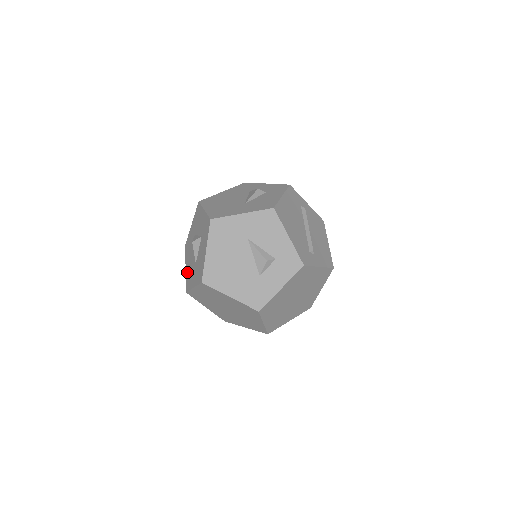
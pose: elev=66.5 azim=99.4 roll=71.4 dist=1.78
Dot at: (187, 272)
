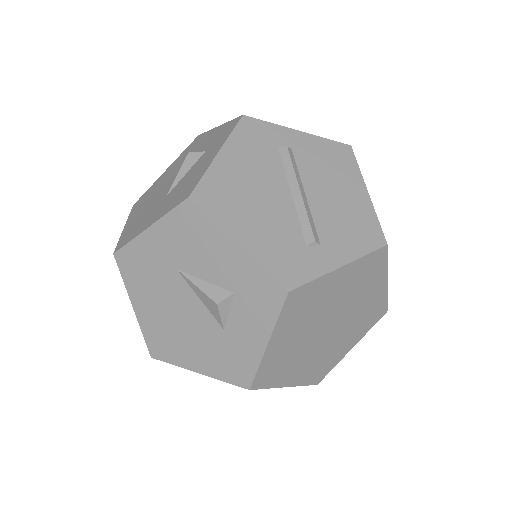
Dot at: occluded
